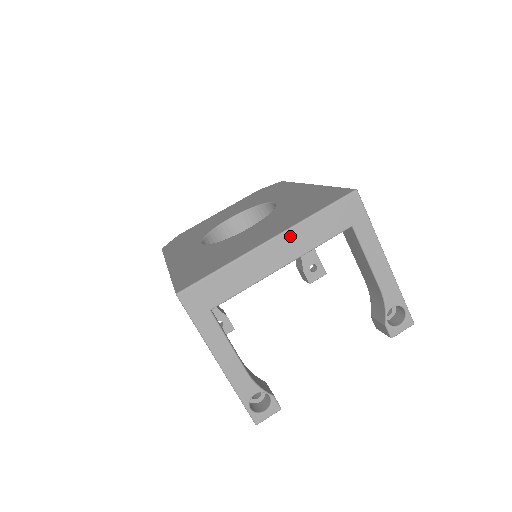
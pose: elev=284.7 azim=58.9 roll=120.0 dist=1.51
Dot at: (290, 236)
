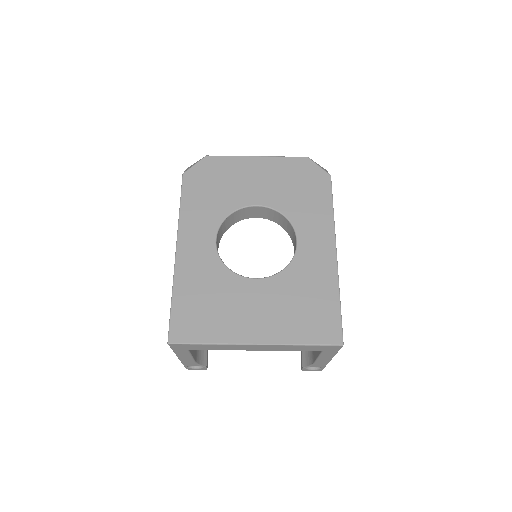
Dot at: (273, 346)
